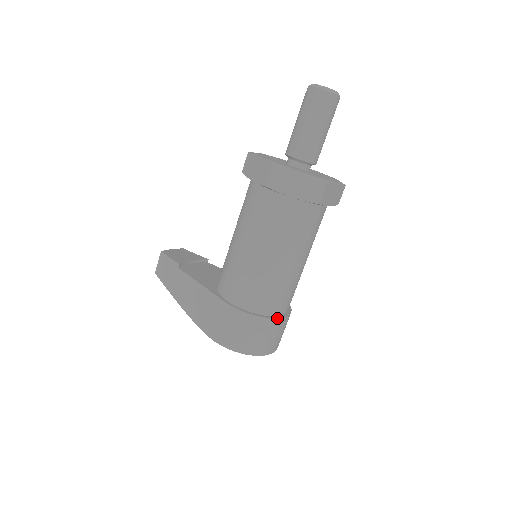
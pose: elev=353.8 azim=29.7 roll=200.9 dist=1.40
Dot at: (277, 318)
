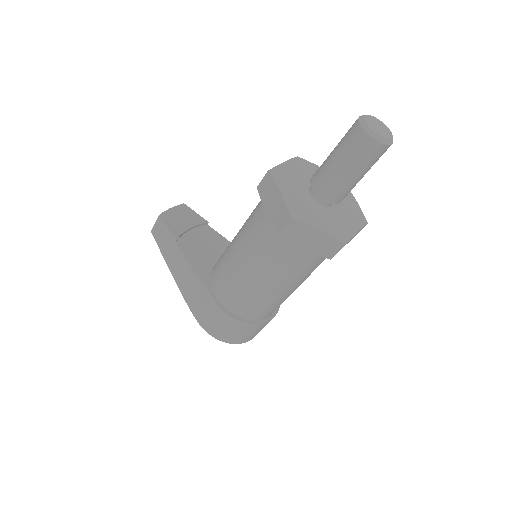
Dot at: (263, 323)
